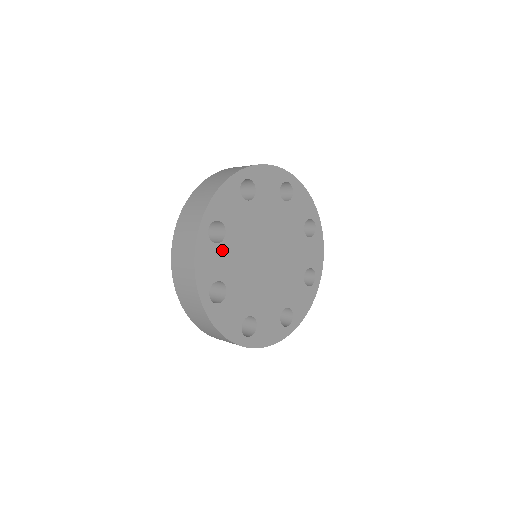
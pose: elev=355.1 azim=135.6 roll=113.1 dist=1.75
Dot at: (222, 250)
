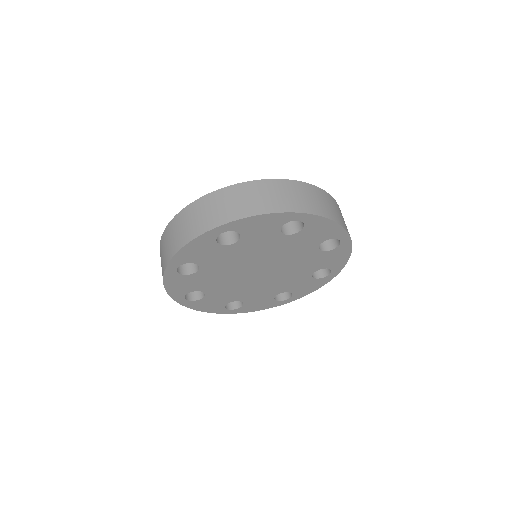
Dot at: (220, 250)
